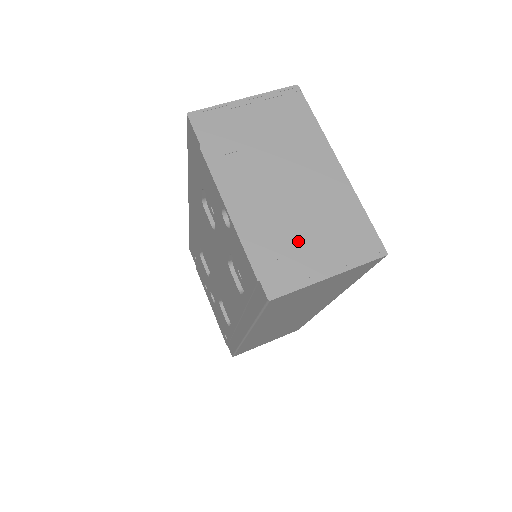
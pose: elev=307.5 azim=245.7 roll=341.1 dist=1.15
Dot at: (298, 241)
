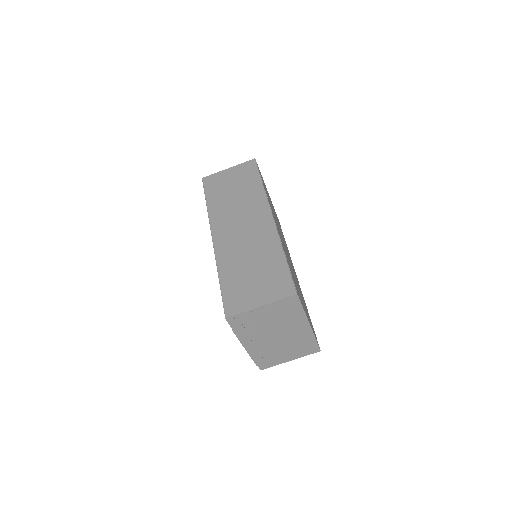
Dot at: (278, 353)
